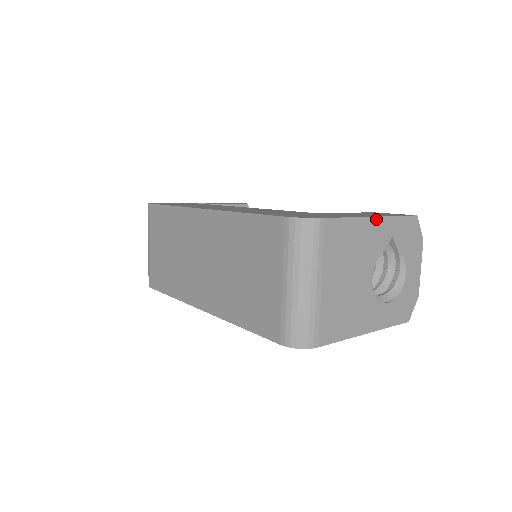
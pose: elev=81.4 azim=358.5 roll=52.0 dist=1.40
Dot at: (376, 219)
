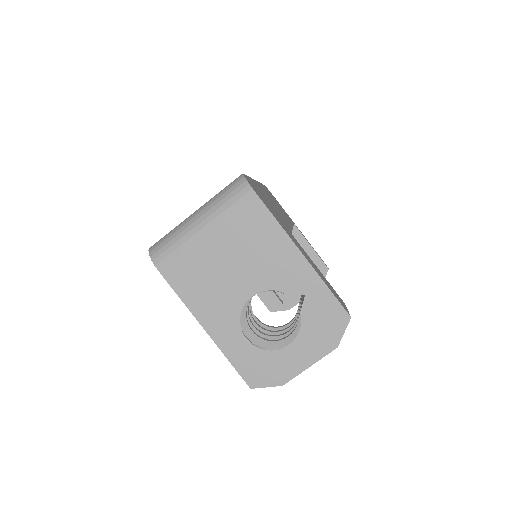
Dot at: (303, 258)
